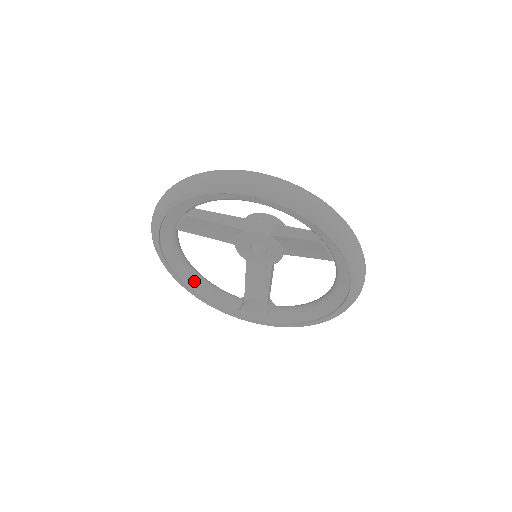
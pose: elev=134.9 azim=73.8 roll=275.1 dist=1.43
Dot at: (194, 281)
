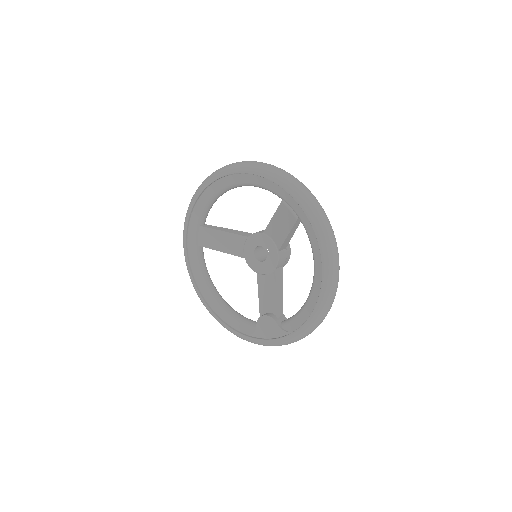
Dot at: (220, 306)
